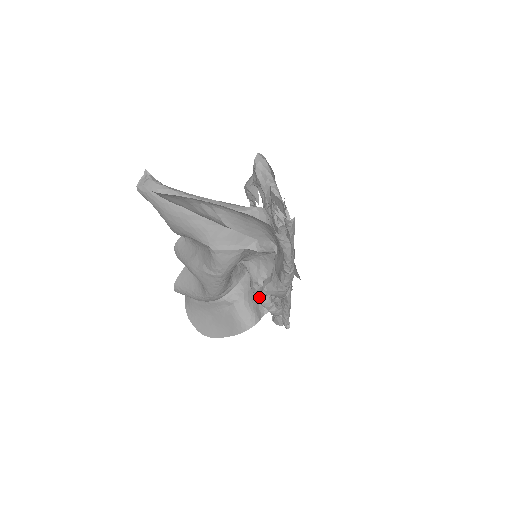
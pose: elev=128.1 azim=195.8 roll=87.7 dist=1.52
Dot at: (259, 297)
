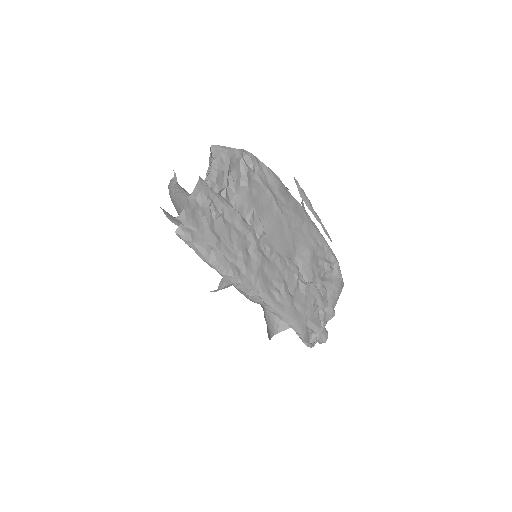
Dot at: occluded
